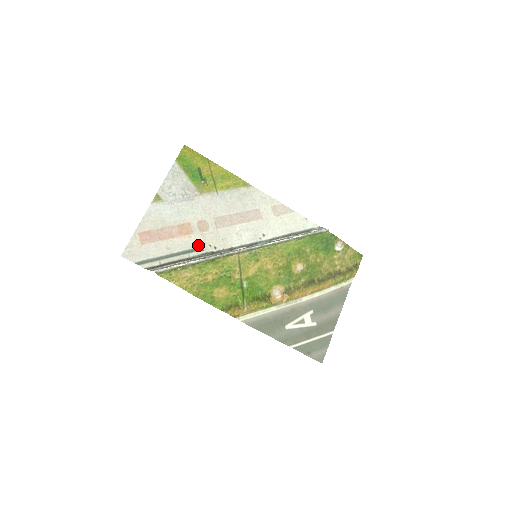
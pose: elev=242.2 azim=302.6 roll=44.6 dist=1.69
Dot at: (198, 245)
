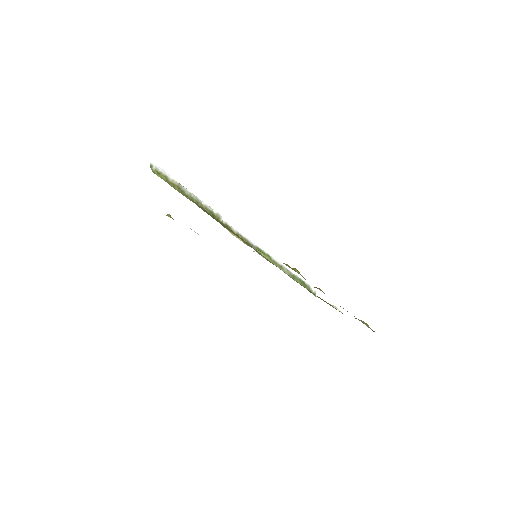
Dot at: occluded
